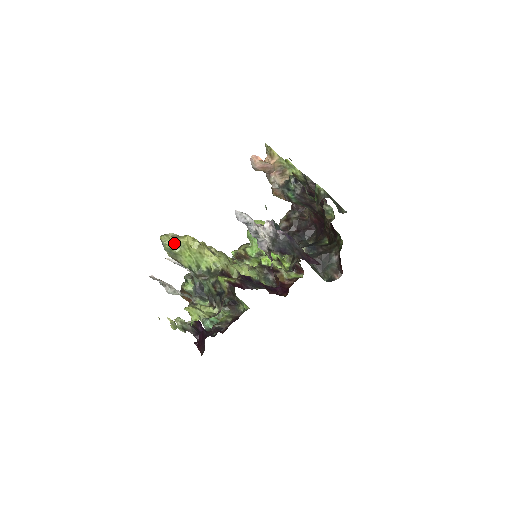
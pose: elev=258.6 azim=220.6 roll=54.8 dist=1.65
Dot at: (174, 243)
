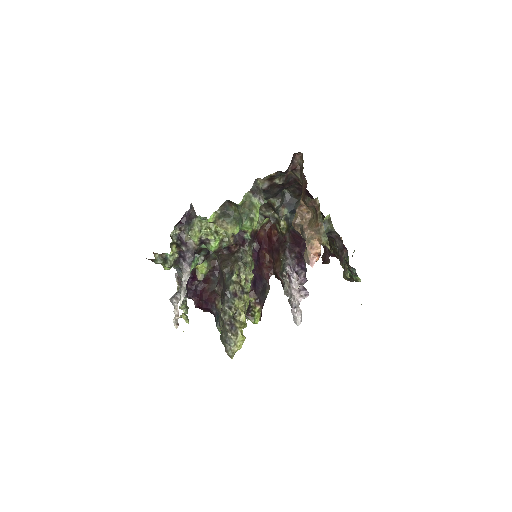
Dot at: occluded
